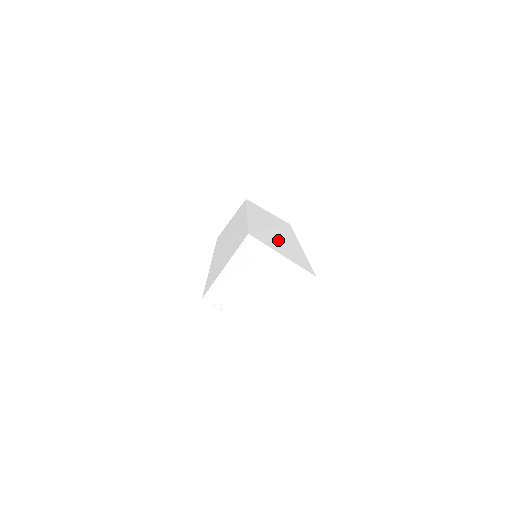
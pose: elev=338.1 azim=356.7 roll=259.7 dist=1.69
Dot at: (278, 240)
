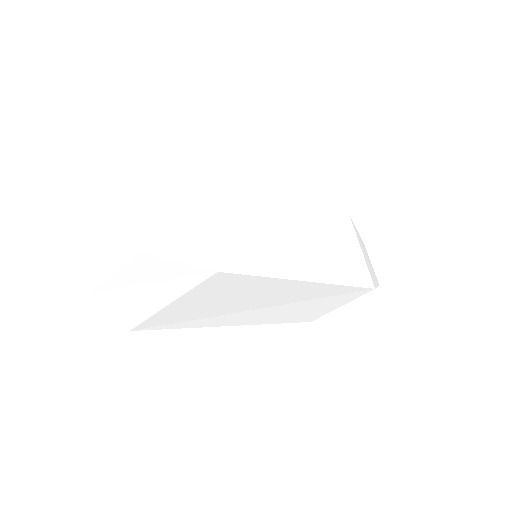
Dot at: occluded
